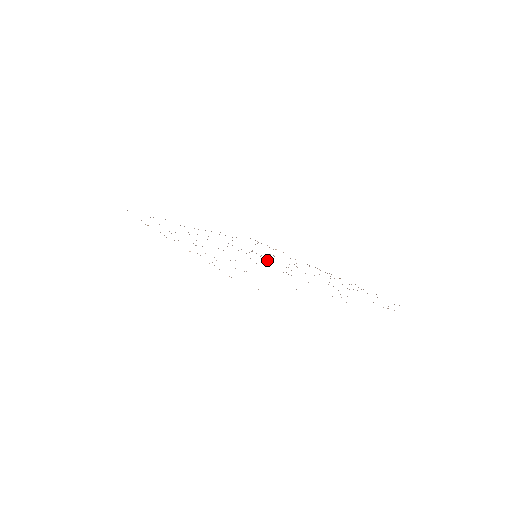
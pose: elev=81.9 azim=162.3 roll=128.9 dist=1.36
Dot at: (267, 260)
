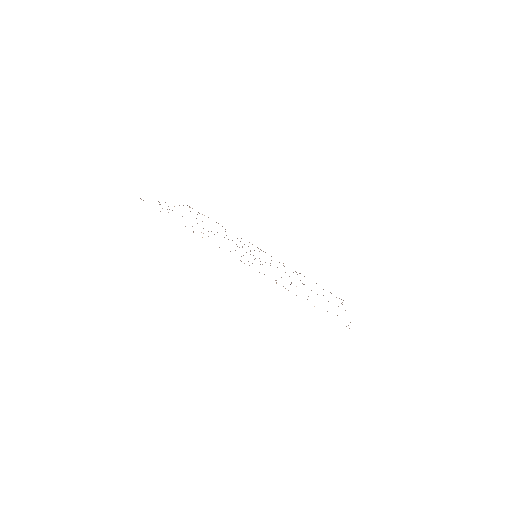
Dot at: occluded
